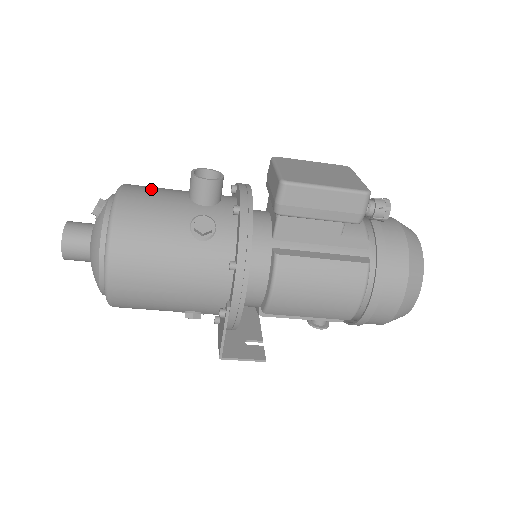
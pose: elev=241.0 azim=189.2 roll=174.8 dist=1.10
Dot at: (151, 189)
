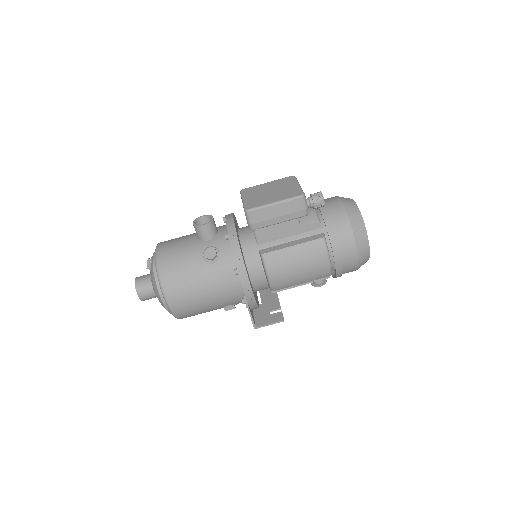
Dot at: (174, 241)
